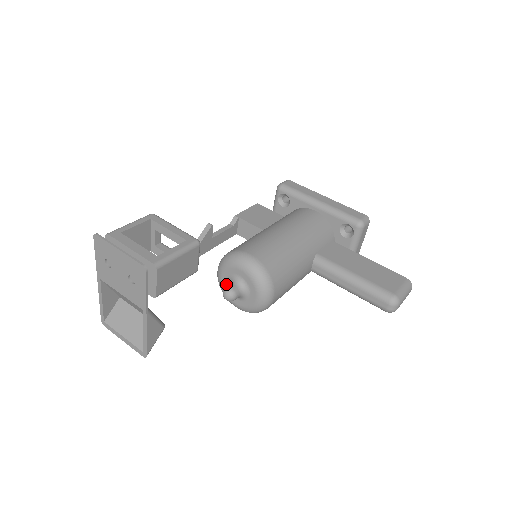
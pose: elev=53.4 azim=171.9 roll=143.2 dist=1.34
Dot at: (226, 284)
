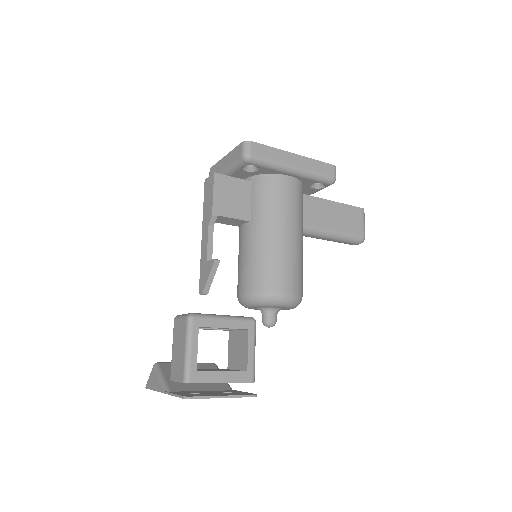
Dot at: (255, 308)
